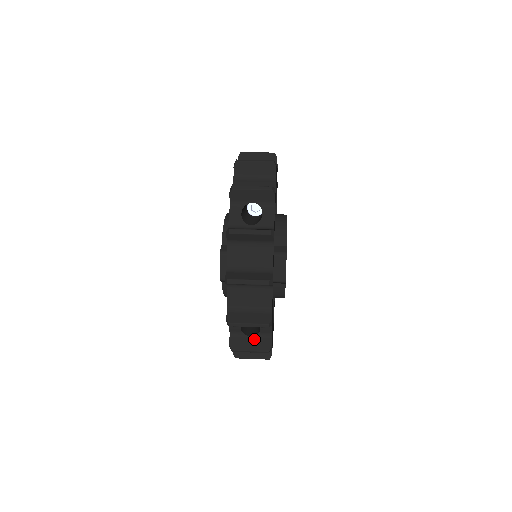
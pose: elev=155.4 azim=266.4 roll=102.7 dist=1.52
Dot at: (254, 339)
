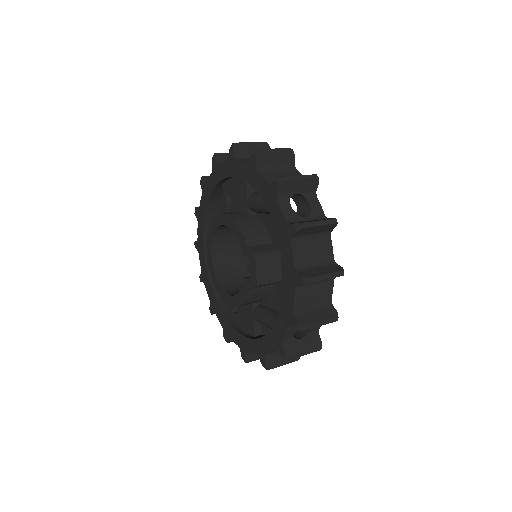
Dot at: (305, 340)
